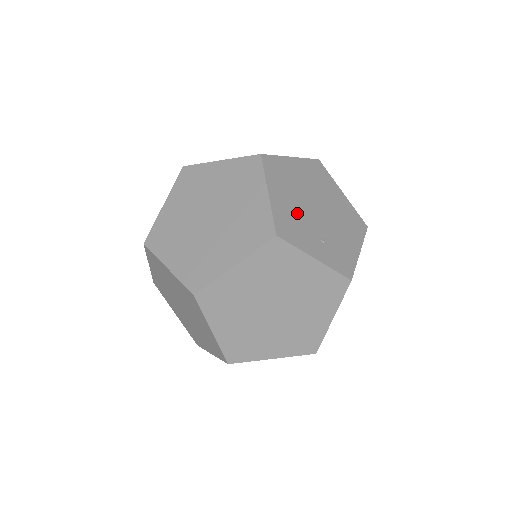
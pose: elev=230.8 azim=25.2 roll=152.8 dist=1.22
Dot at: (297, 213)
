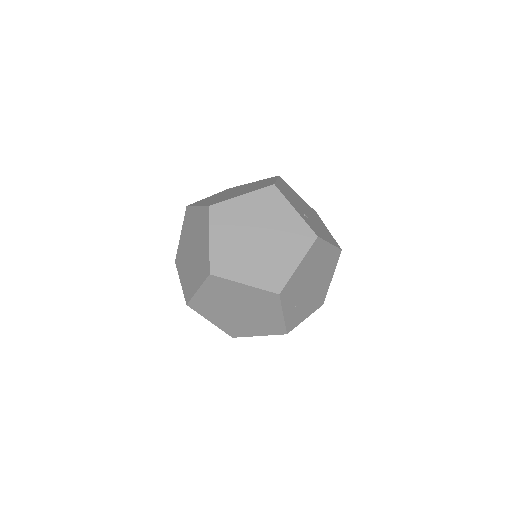
Dot at: (300, 283)
